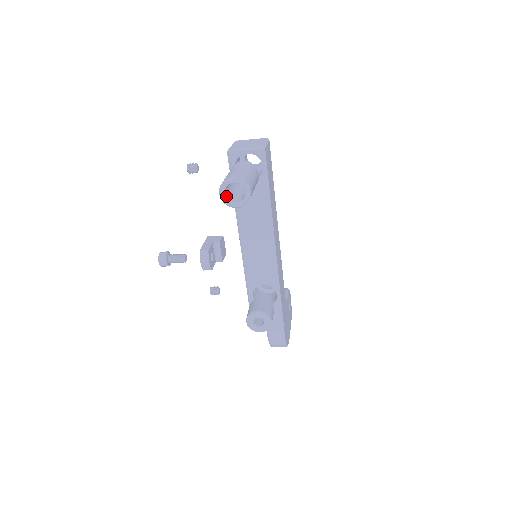
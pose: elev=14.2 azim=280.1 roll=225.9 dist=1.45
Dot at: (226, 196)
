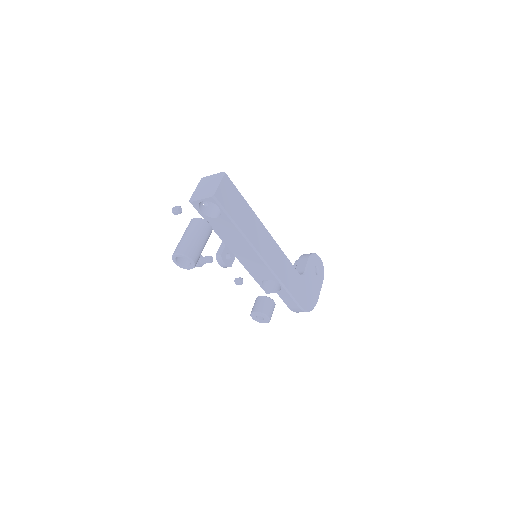
Dot at: (180, 263)
